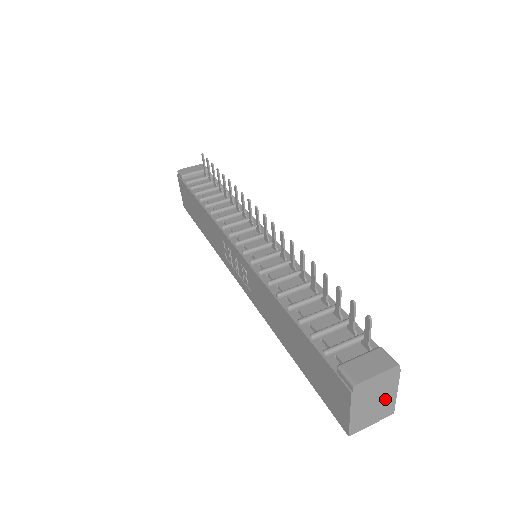
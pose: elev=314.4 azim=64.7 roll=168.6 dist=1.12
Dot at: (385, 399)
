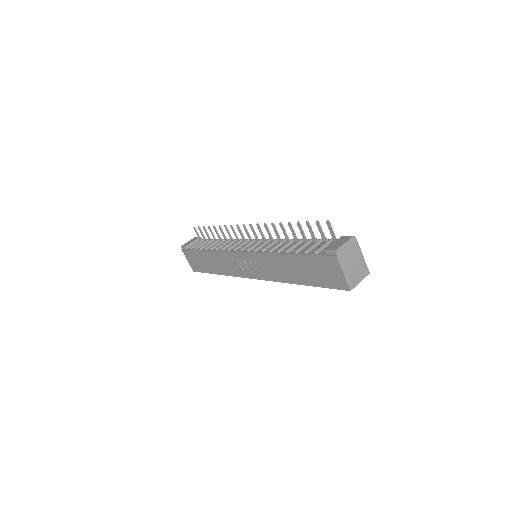
Dot at: (359, 261)
